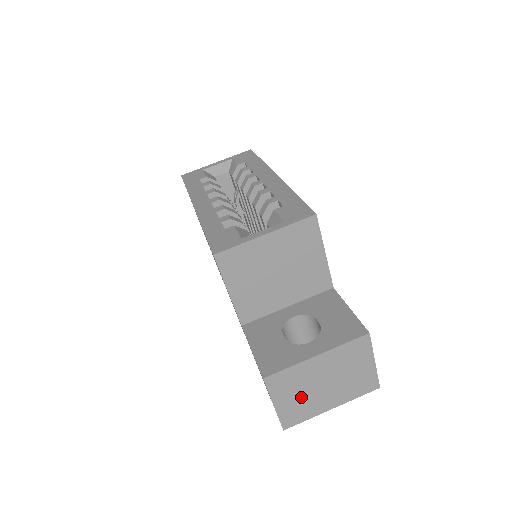
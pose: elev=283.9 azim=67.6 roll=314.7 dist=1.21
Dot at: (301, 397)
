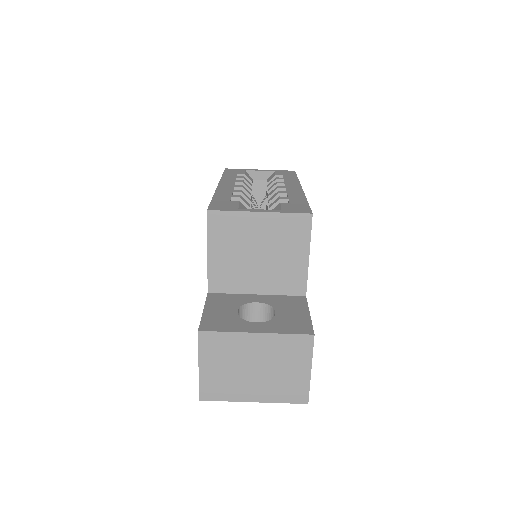
Dot at: (227, 371)
